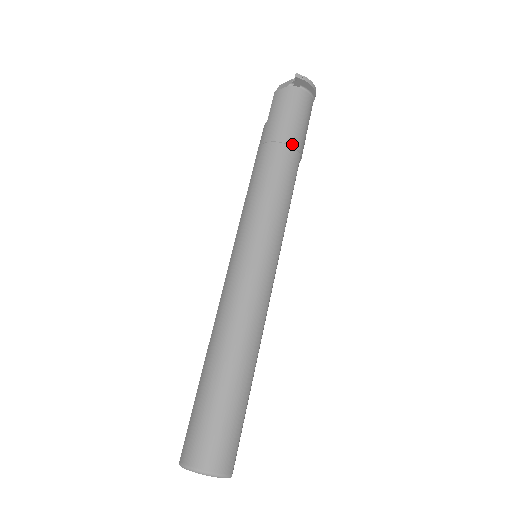
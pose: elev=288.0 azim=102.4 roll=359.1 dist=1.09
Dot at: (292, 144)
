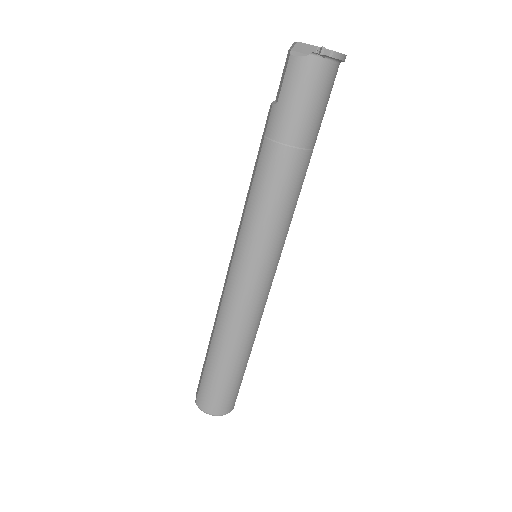
Dot at: (305, 145)
